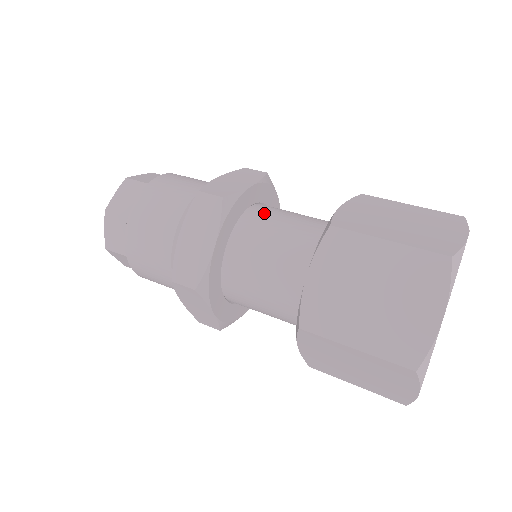
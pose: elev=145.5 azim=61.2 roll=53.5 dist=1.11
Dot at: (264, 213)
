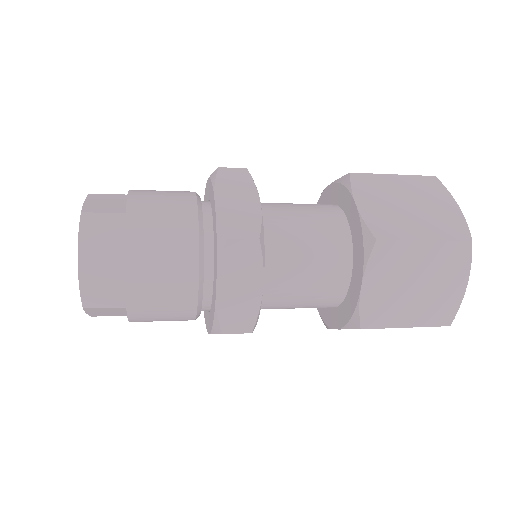
Dot at: occluded
